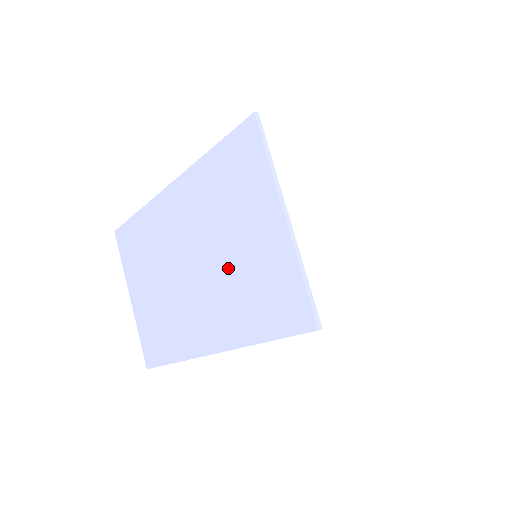
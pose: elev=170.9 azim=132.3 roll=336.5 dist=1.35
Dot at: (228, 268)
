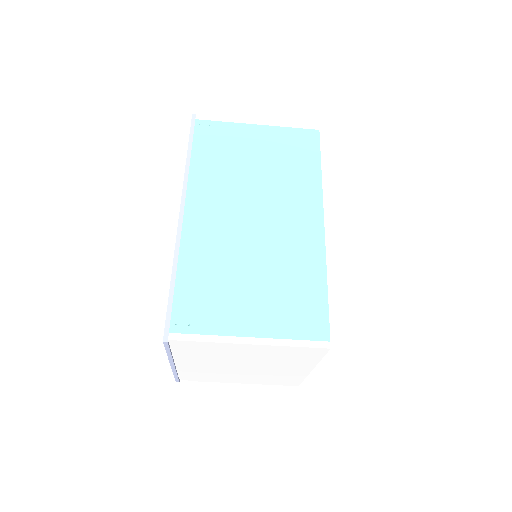
Dot at: occluded
